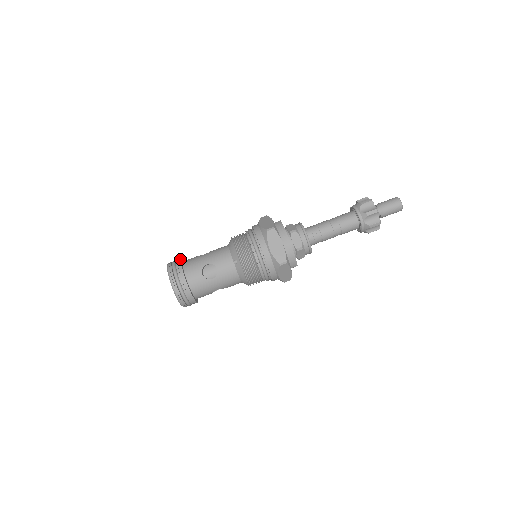
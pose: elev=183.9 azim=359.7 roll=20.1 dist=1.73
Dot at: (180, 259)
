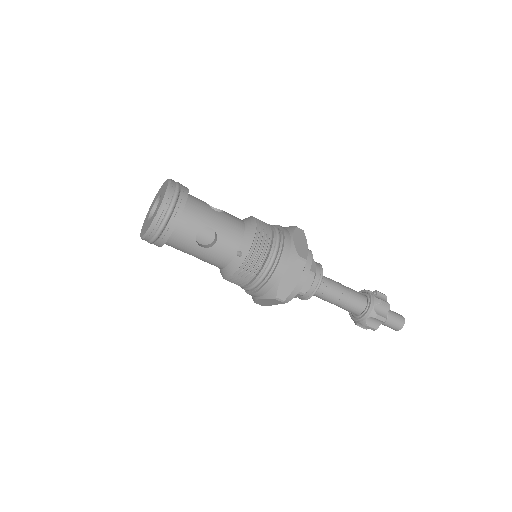
Dot at: (188, 191)
